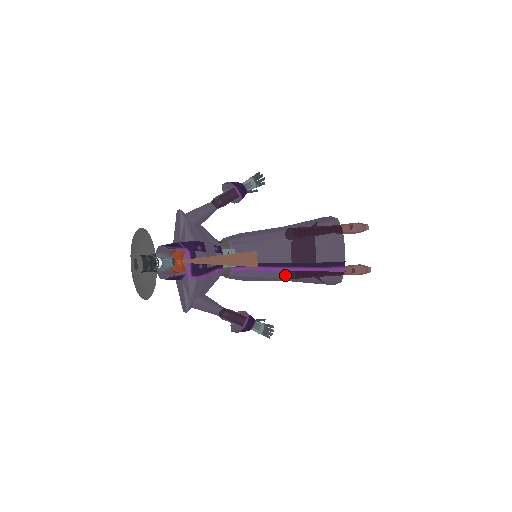
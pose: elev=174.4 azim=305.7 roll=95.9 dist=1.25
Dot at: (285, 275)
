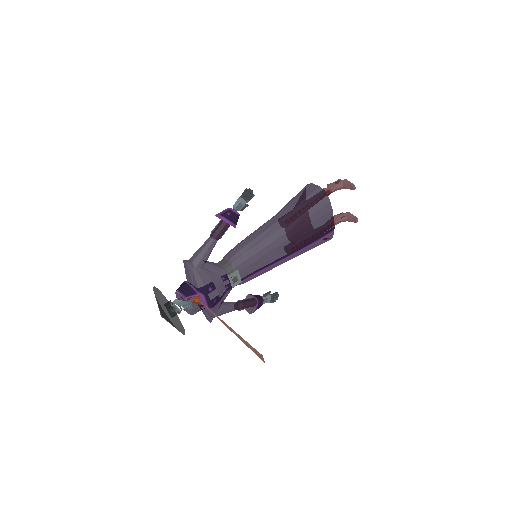
Dot at: (283, 262)
